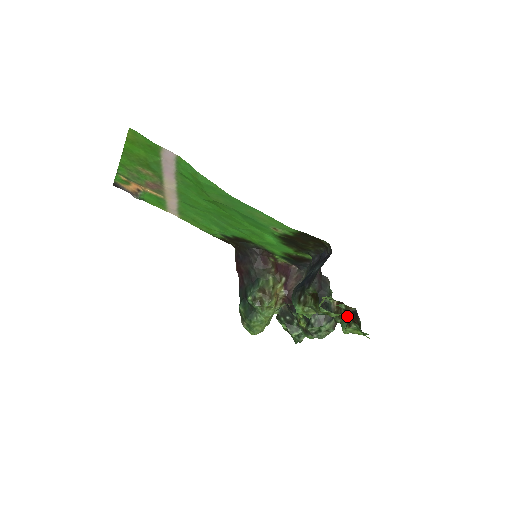
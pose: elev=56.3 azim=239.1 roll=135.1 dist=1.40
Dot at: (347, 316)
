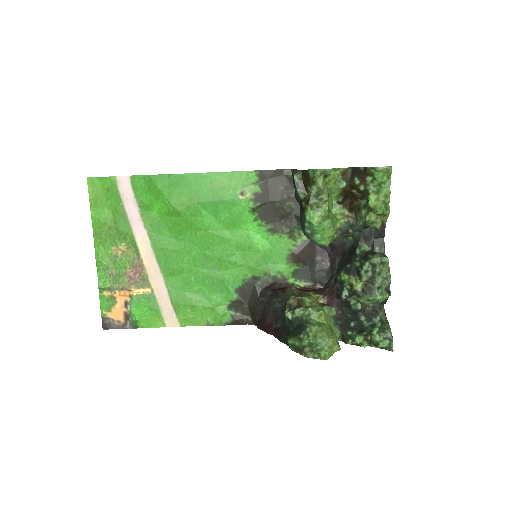
Dot at: (359, 194)
